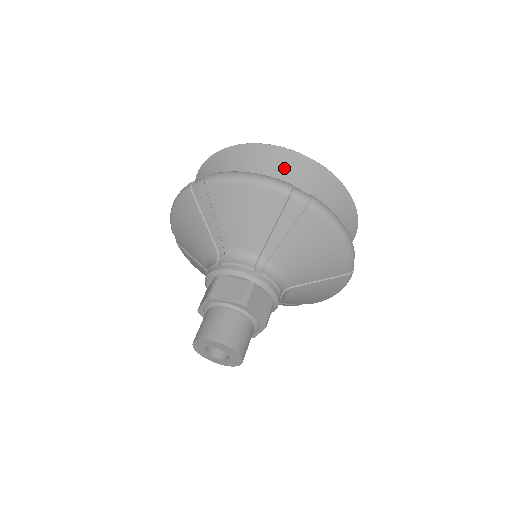
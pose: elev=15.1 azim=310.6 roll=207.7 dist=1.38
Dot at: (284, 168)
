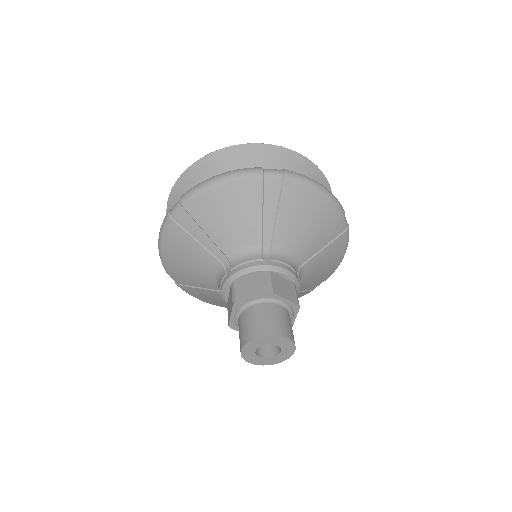
Dot at: occluded
